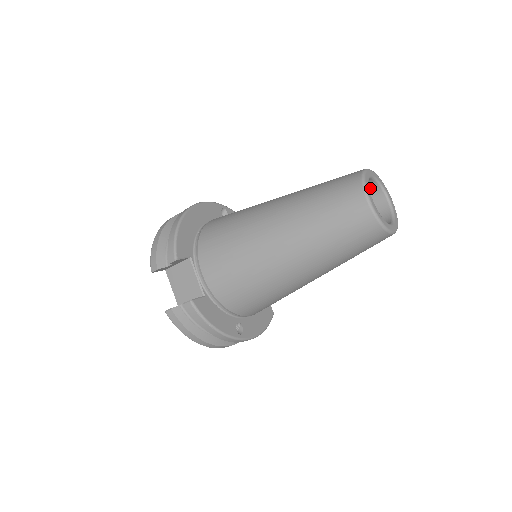
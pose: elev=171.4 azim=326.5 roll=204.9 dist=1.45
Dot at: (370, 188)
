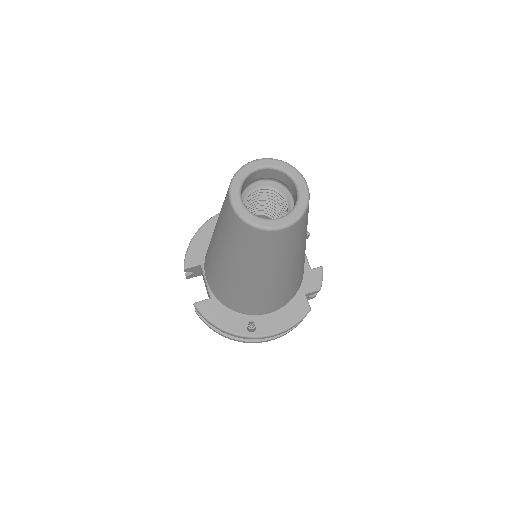
Dot at: (279, 176)
